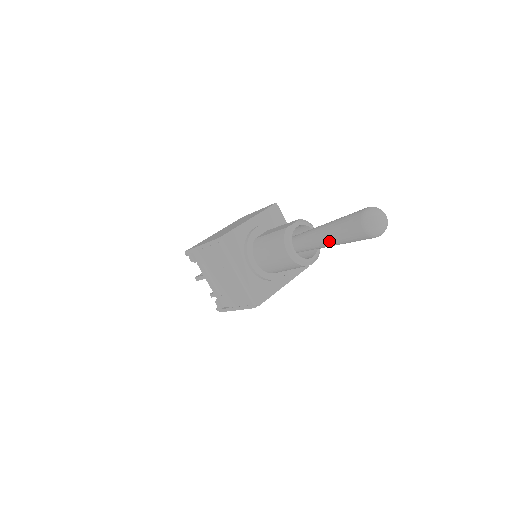
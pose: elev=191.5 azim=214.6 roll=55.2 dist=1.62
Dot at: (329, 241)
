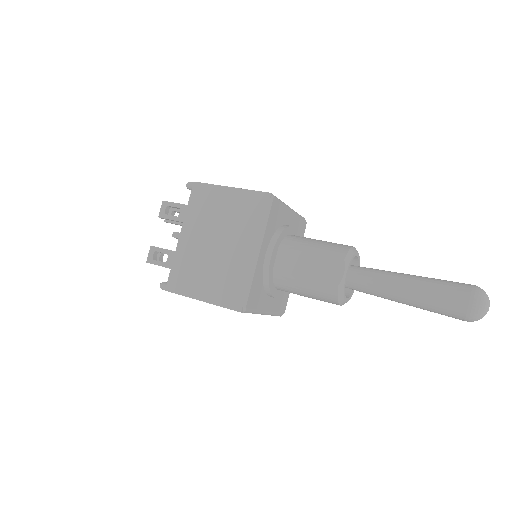
Dot at: (403, 303)
